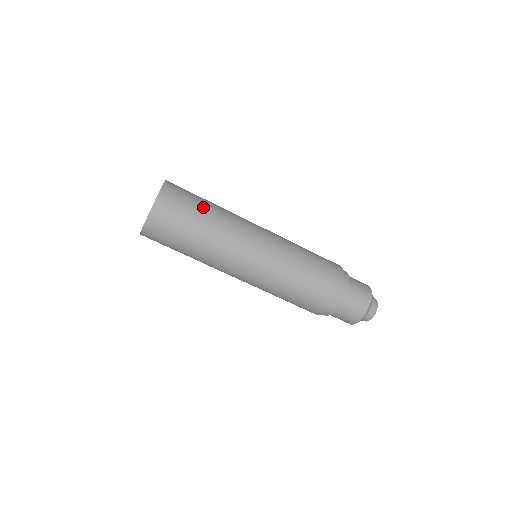
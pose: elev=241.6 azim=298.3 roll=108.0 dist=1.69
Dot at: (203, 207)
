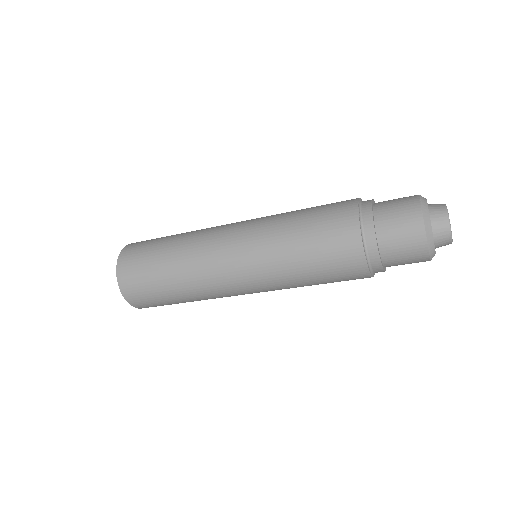
Dot at: (164, 240)
